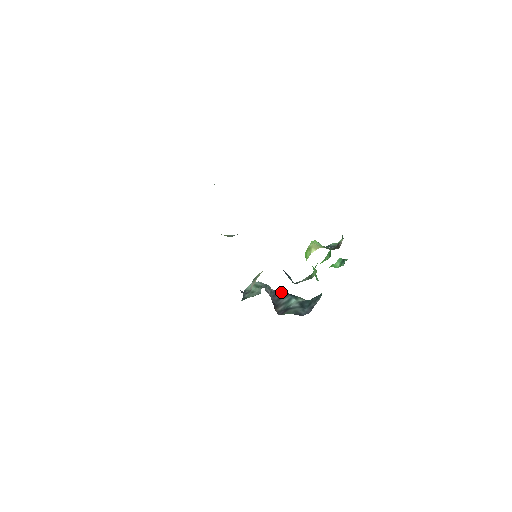
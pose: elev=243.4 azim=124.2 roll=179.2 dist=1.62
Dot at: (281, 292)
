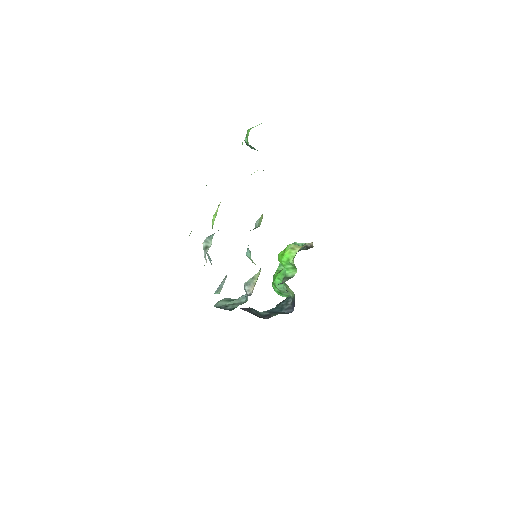
Dot at: (243, 308)
